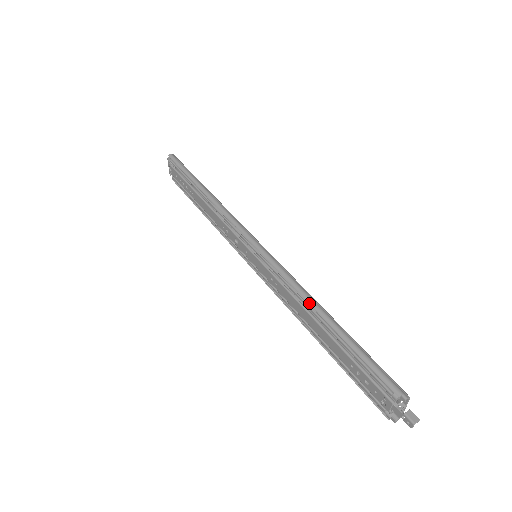
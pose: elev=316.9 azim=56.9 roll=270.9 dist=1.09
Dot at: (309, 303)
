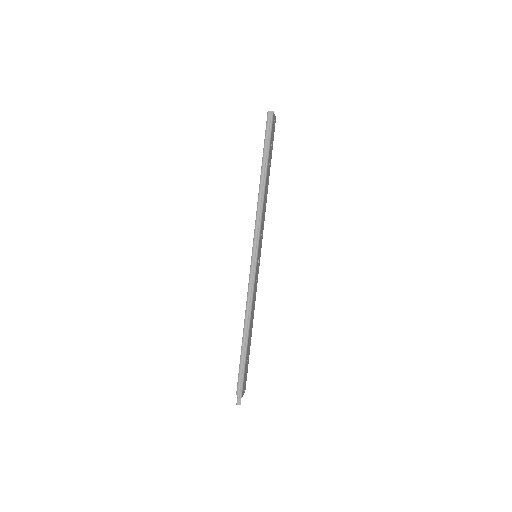
Dot at: (244, 320)
